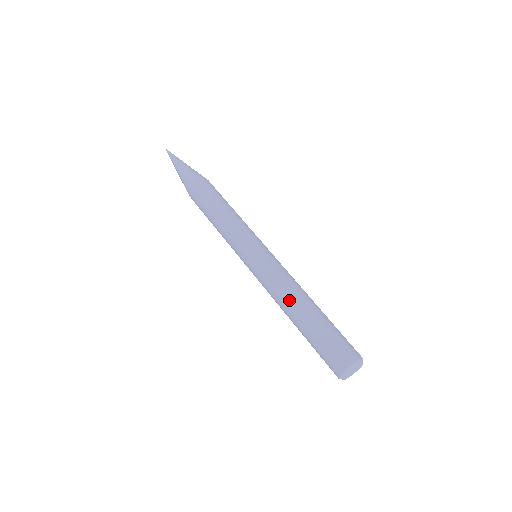
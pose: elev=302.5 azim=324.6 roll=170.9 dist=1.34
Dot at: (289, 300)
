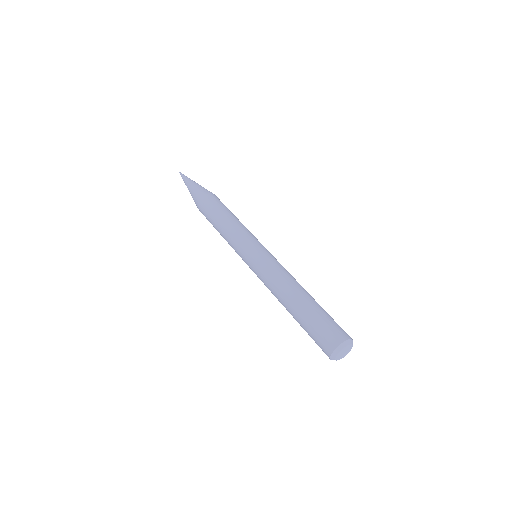
Dot at: (285, 289)
